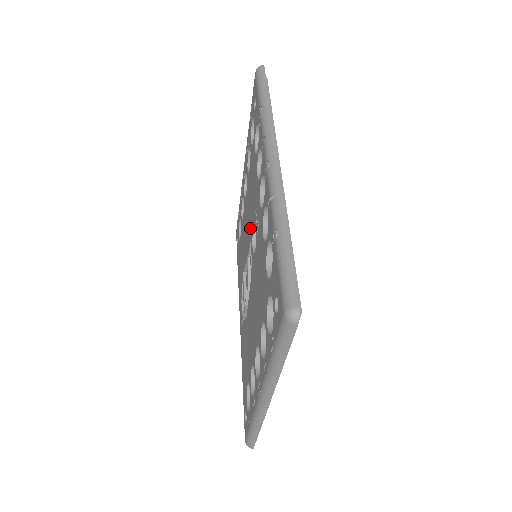
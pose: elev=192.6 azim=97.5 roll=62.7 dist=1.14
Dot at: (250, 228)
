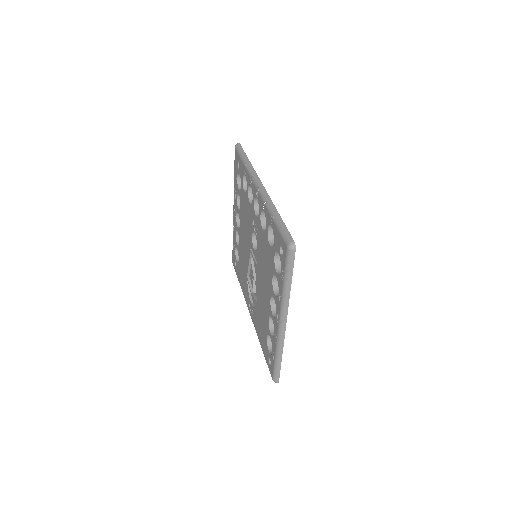
Dot at: (249, 240)
